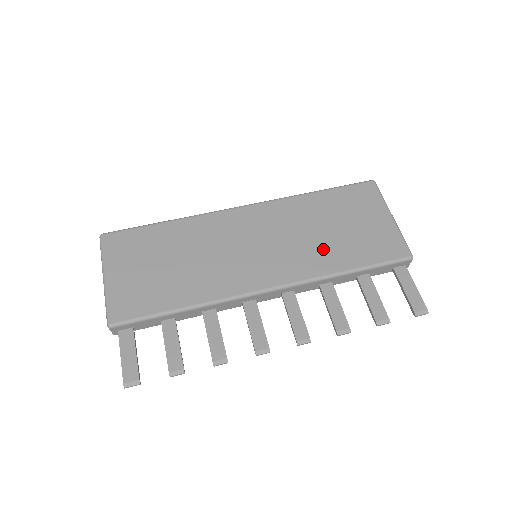
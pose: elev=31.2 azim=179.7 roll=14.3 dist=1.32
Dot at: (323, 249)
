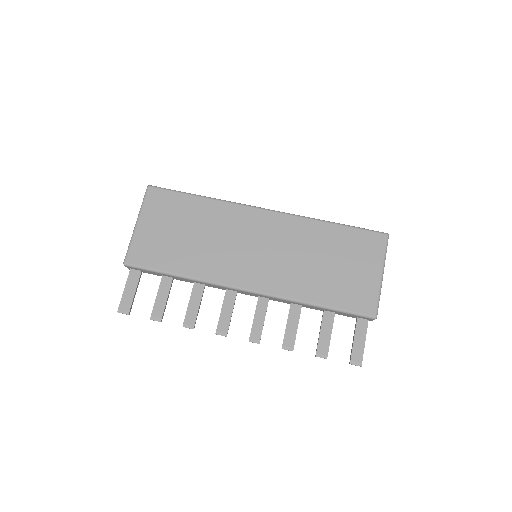
Dot at: (308, 277)
